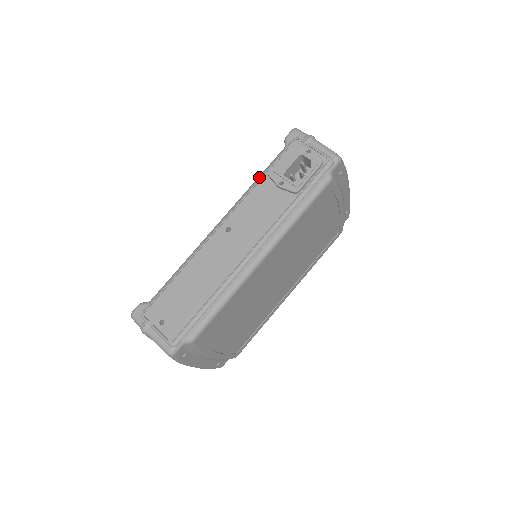
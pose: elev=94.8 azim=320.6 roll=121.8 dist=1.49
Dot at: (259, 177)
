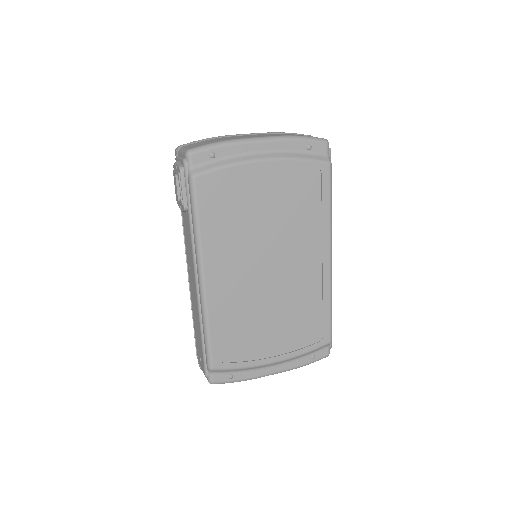
Dot at: occluded
